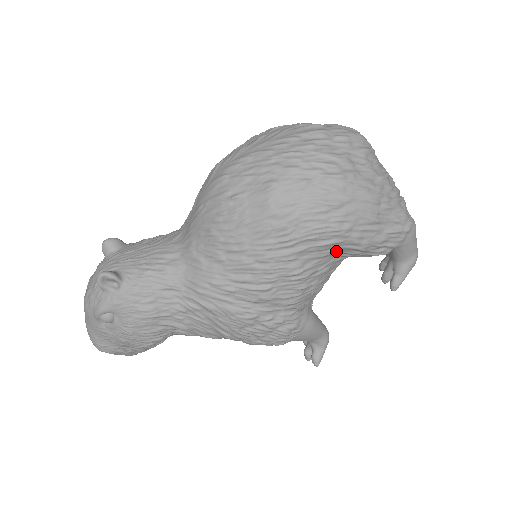
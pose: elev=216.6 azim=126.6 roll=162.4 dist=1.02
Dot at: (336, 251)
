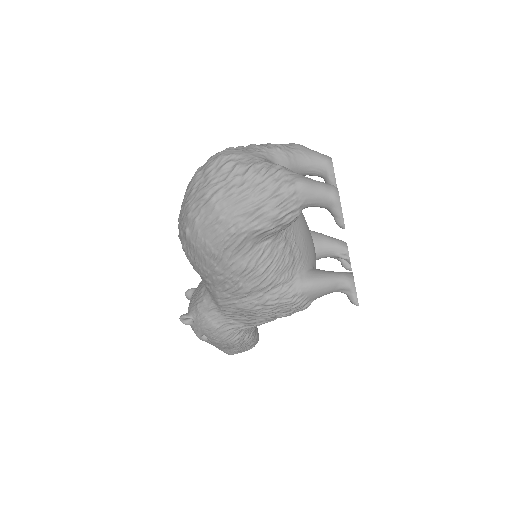
Dot at: (254, 241)
